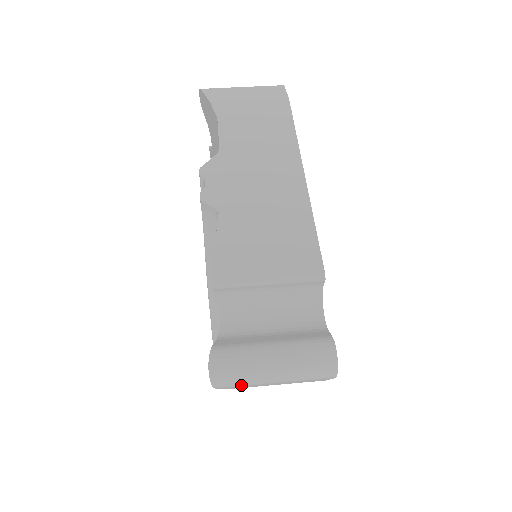
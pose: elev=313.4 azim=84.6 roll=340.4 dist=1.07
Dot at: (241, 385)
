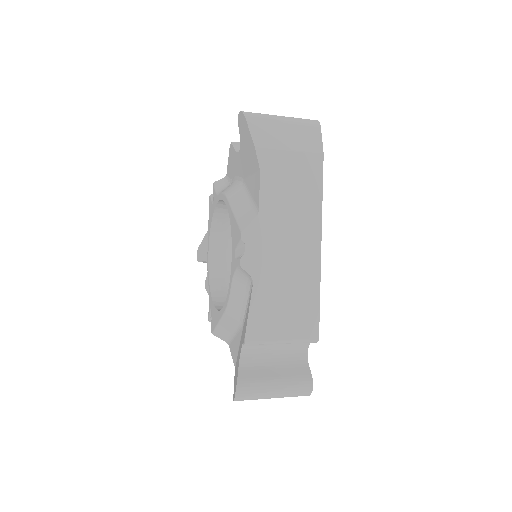
Dot at: (262, 118)
